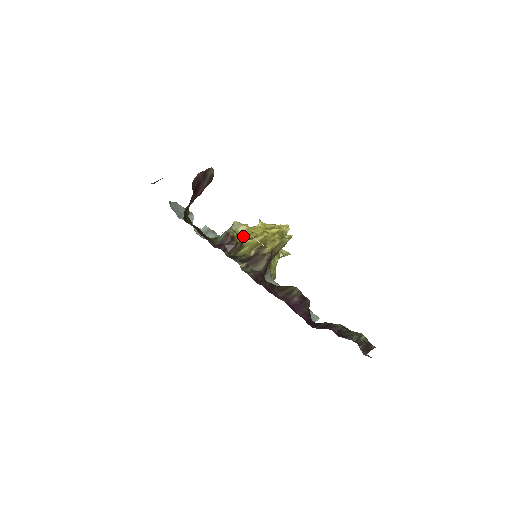
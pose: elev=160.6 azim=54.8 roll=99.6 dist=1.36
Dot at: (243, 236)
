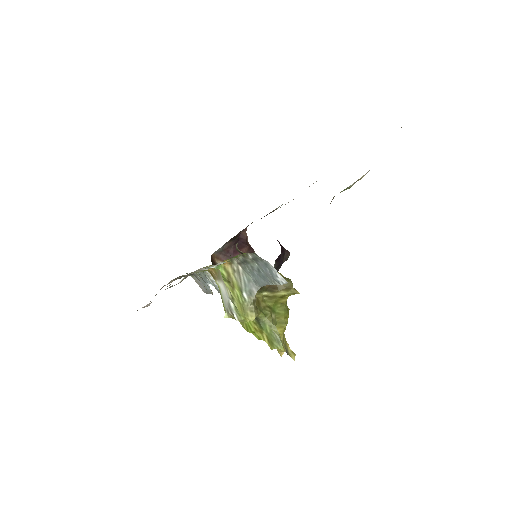
Dot at: occluded
